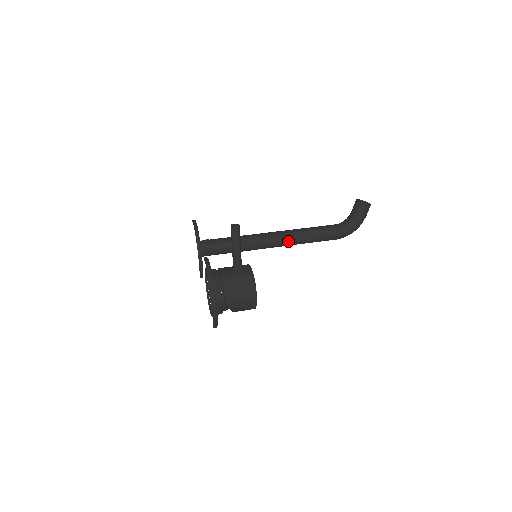
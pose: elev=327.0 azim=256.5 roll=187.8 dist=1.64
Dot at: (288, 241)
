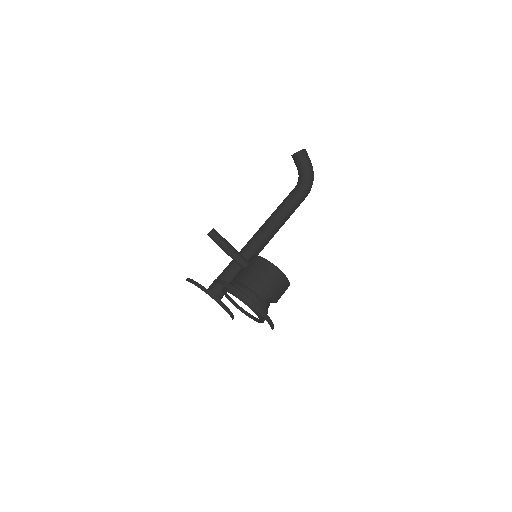
Dot at: (272, 229)
